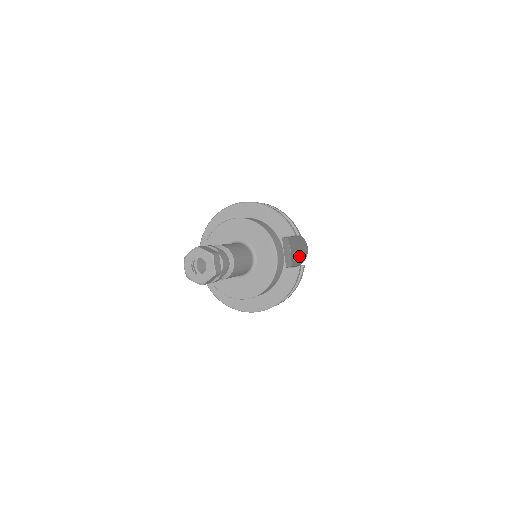
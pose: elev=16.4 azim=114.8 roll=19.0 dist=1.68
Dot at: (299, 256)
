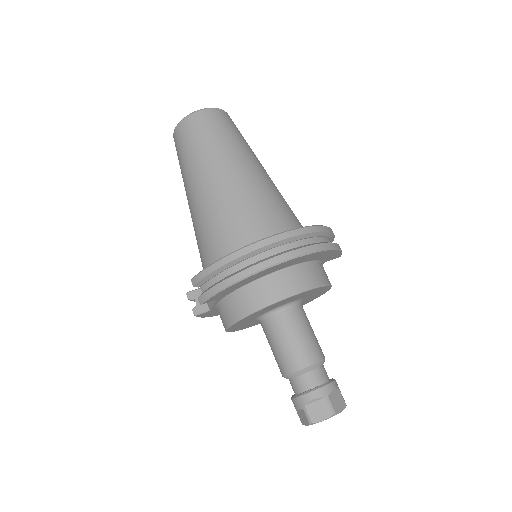
Dot at: occluded
